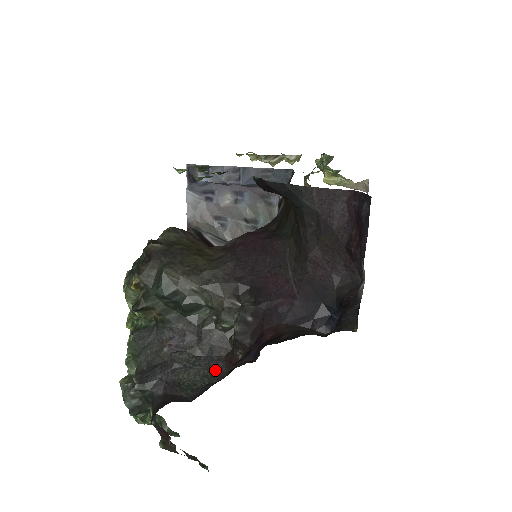
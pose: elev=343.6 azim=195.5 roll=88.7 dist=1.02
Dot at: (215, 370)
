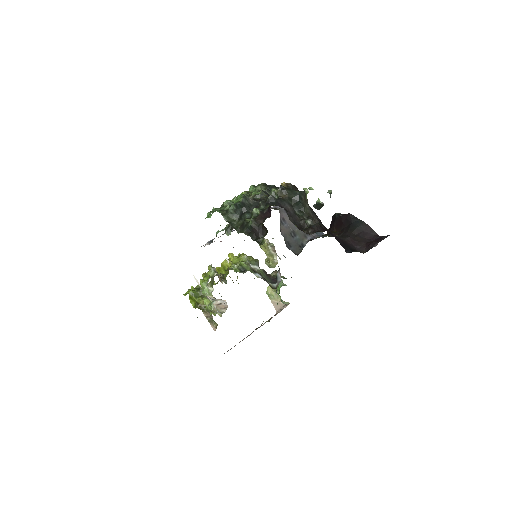
Dot at: occluded
